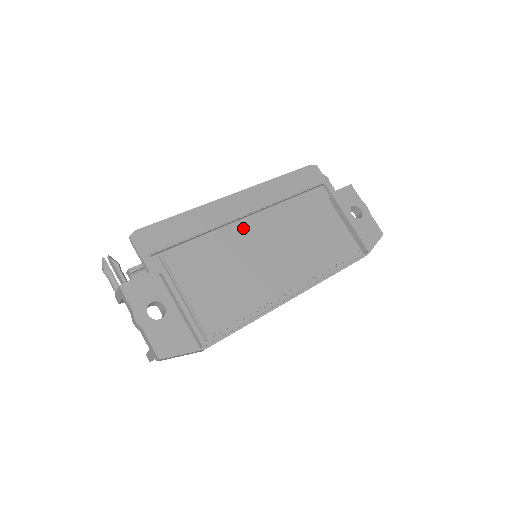
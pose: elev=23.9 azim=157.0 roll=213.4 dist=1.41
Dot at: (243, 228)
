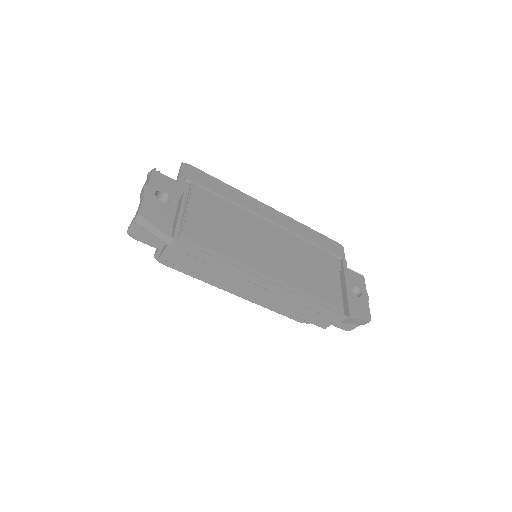
Dot at: (260, 221)
